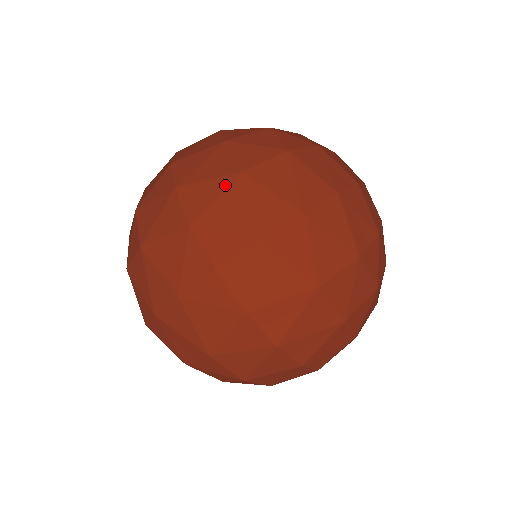
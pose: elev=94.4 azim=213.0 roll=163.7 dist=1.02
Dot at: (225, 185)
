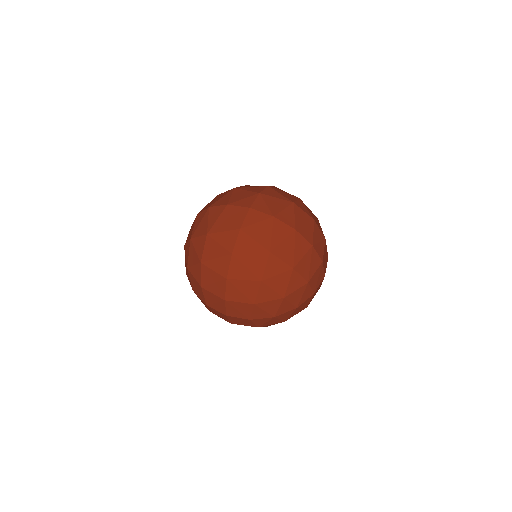
Dot at: (284, 199)
